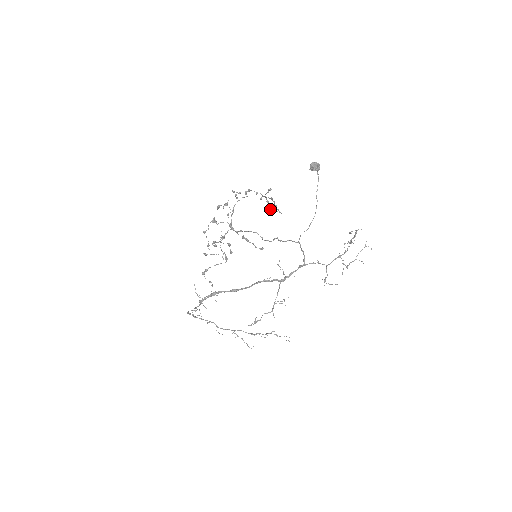
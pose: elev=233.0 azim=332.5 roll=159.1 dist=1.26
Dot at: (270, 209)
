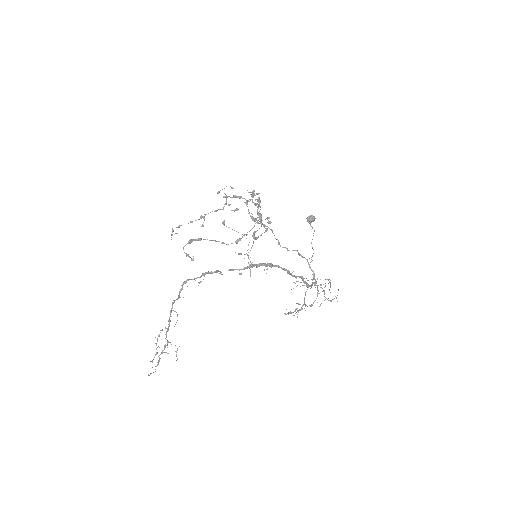
Dot at: (203, 225)
